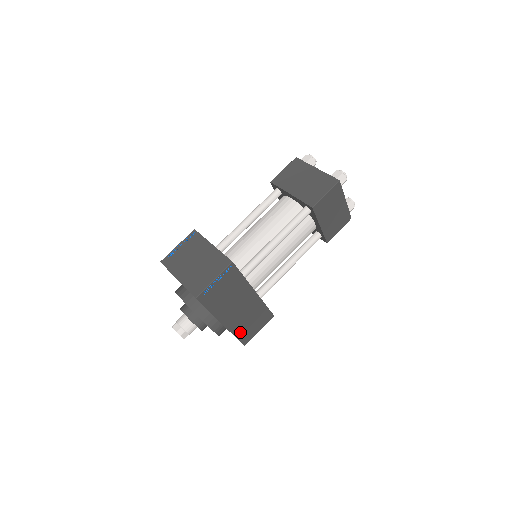
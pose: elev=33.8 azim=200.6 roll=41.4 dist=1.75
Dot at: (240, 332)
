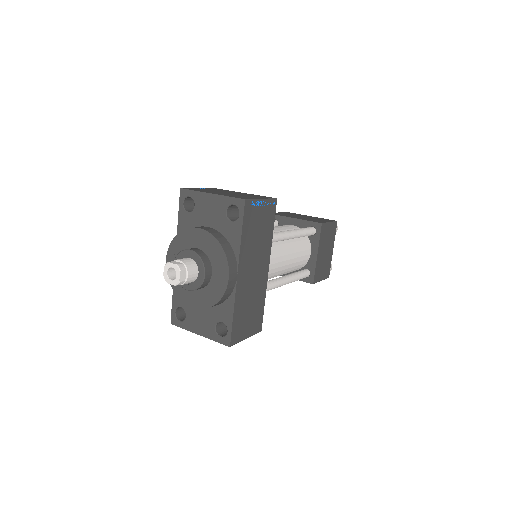
Dot at: (238, 314)
